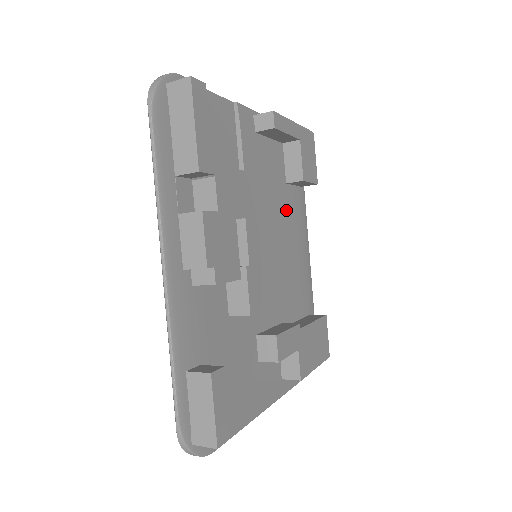
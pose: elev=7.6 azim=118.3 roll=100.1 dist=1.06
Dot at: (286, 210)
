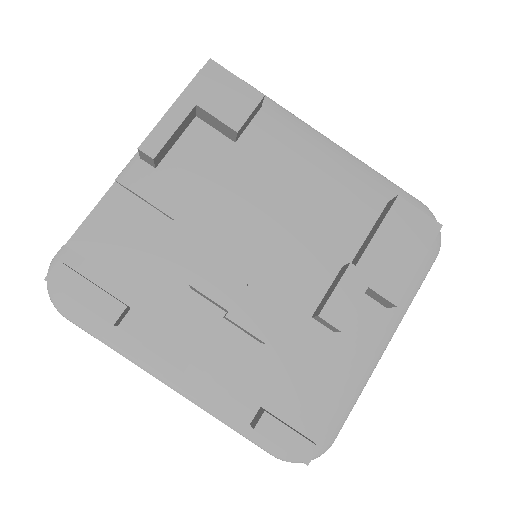
Dot at: (258, 165)
